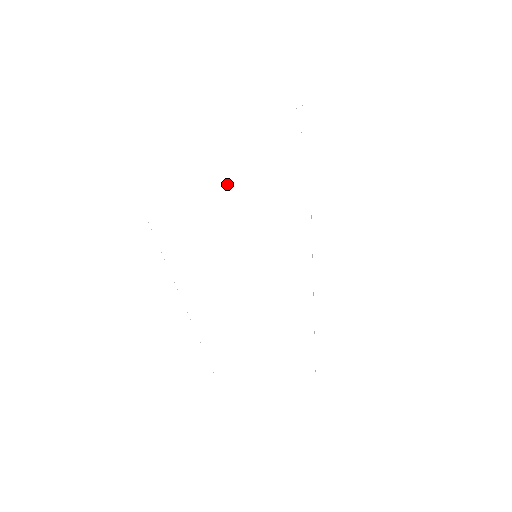
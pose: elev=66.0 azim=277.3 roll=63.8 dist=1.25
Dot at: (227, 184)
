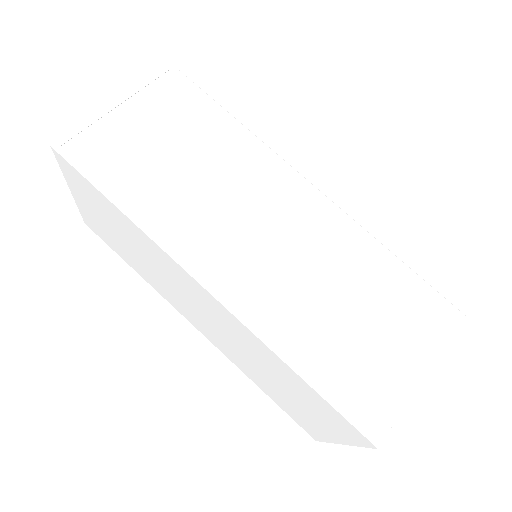
Dot at: (119, 99)
